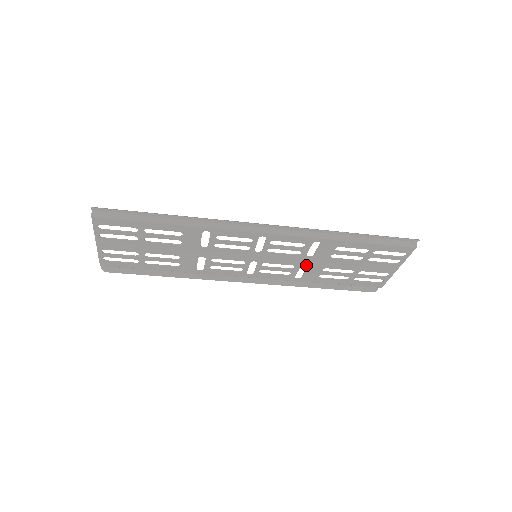
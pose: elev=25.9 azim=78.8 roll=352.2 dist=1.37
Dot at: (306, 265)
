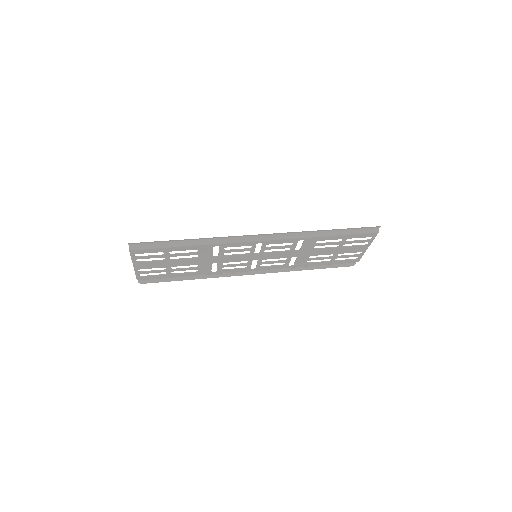
Dot at: (296, 256)
